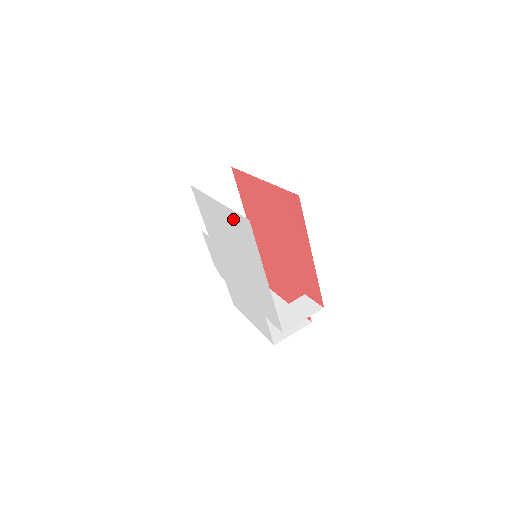
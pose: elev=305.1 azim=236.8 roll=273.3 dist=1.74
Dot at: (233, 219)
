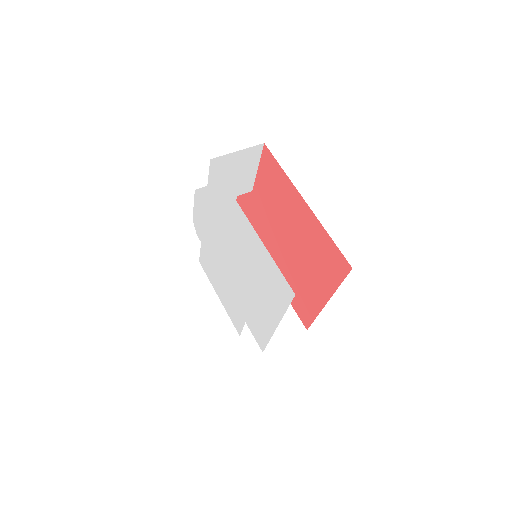
Dot at: (266, 260)
